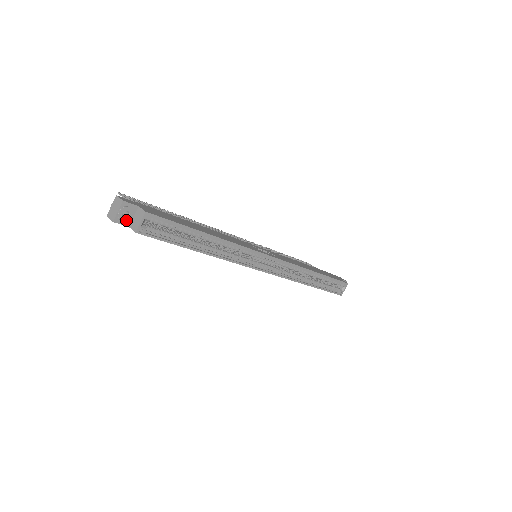
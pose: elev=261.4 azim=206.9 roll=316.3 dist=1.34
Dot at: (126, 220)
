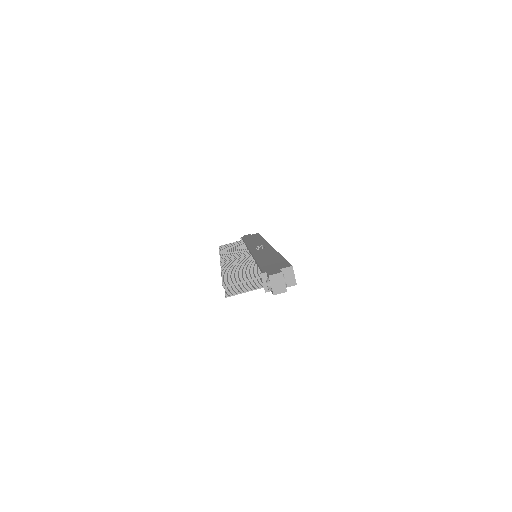
Dot at: occluded
